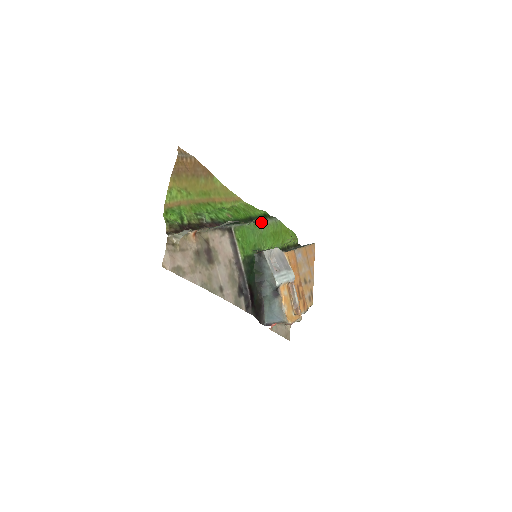
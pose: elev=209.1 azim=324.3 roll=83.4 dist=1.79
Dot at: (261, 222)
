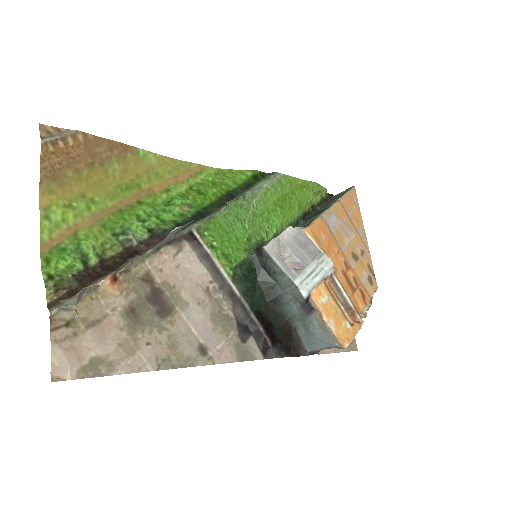
Dot at: (249, 194)
